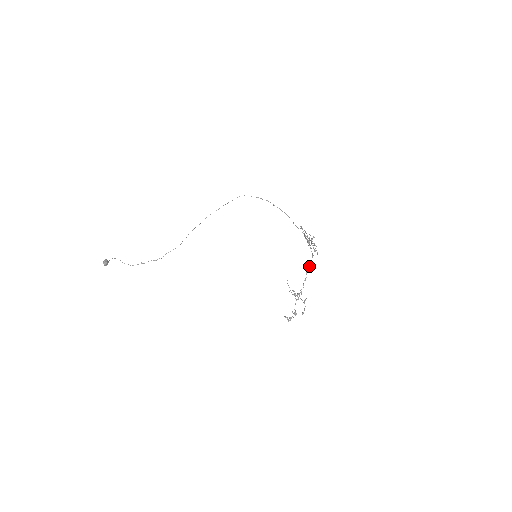
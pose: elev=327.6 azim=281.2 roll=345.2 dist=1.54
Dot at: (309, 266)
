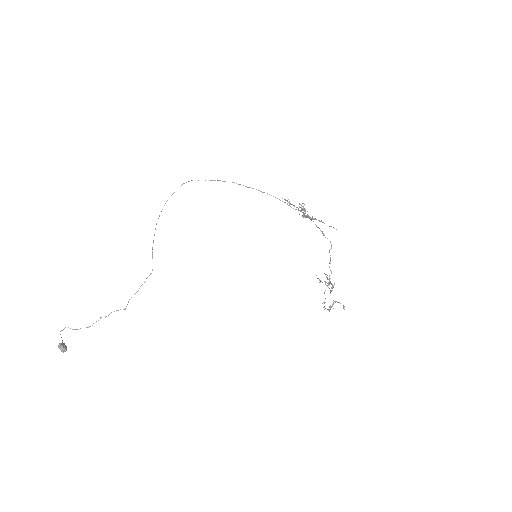
Dot at: (330, 249)
